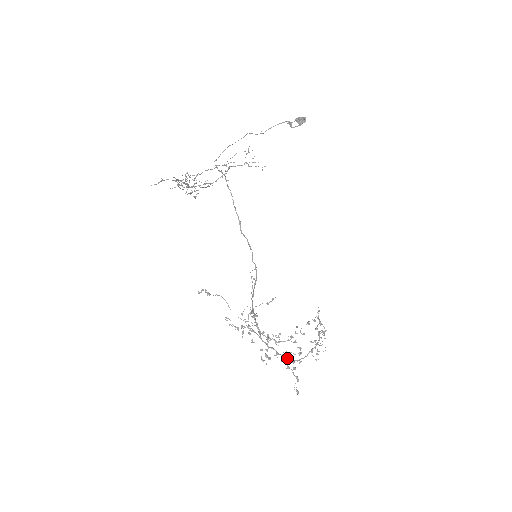
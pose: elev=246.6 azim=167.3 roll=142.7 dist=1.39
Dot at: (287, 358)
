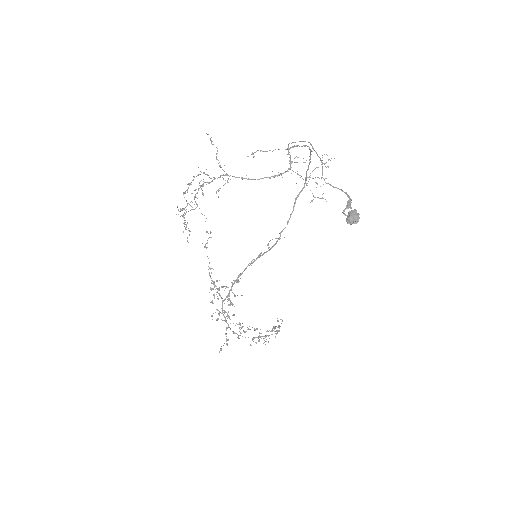
Dot at: (230, 328)
